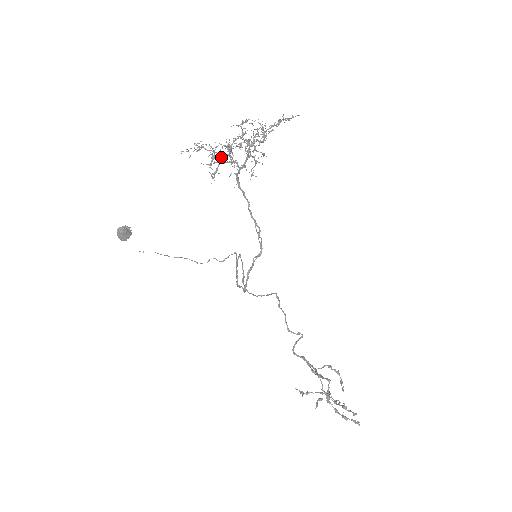
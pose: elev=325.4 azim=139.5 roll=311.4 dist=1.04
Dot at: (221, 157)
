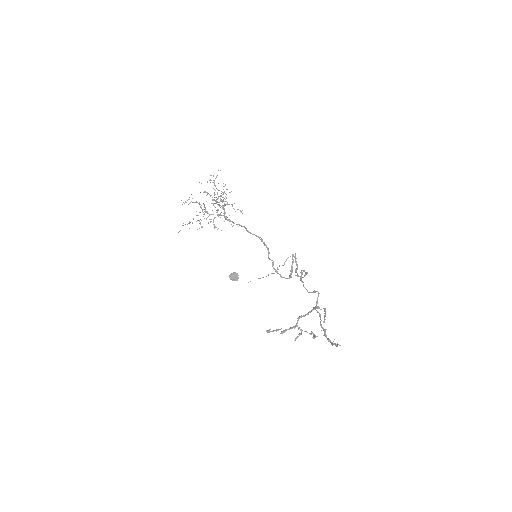
Dot at: occluded
